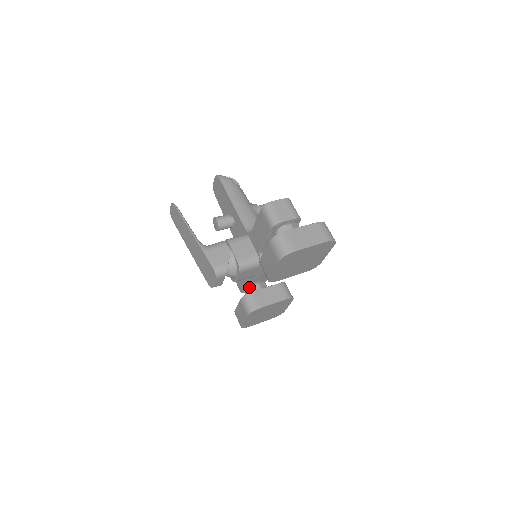
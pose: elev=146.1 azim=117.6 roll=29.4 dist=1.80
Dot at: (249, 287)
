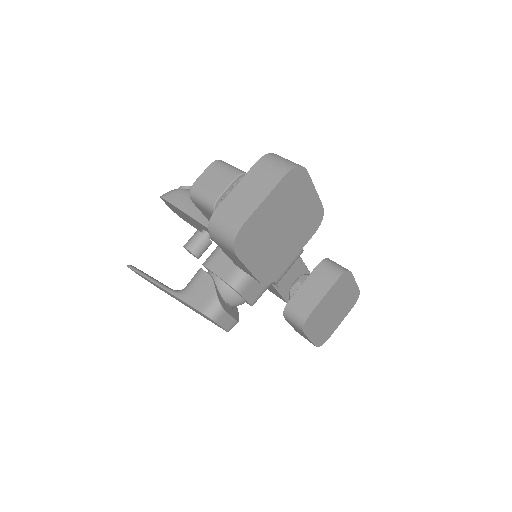
Dot at: (290, 294)
